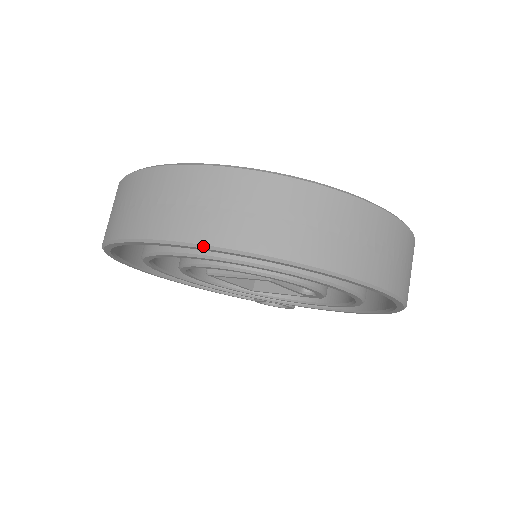
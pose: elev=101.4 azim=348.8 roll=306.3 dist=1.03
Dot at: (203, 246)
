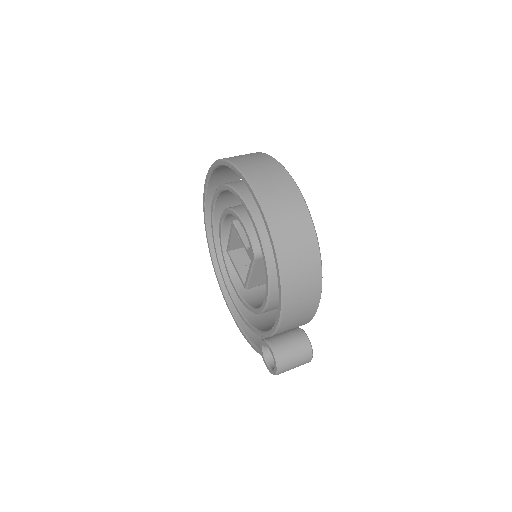
Dot at: (209, 169)
